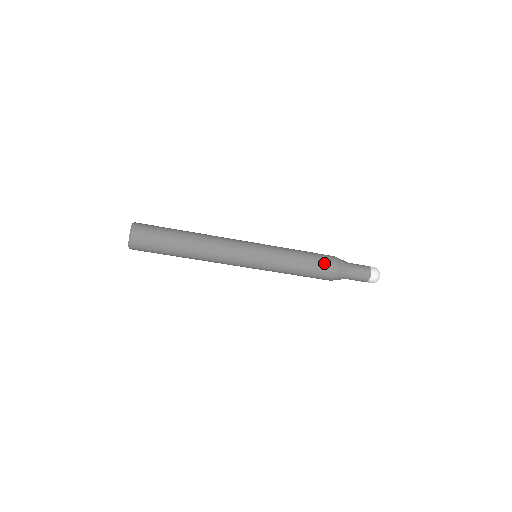
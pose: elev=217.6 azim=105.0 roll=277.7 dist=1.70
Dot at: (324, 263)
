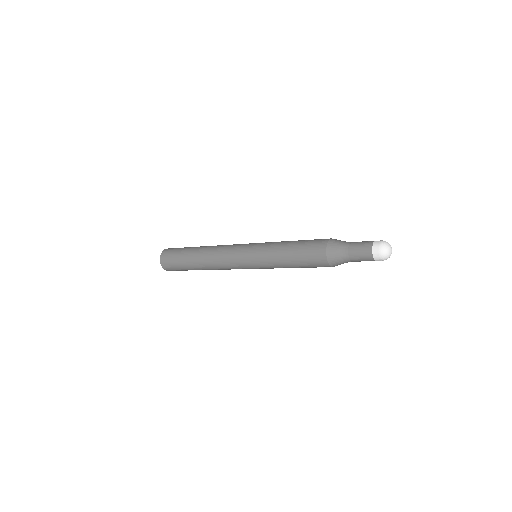
Dot at: (312, 258)
